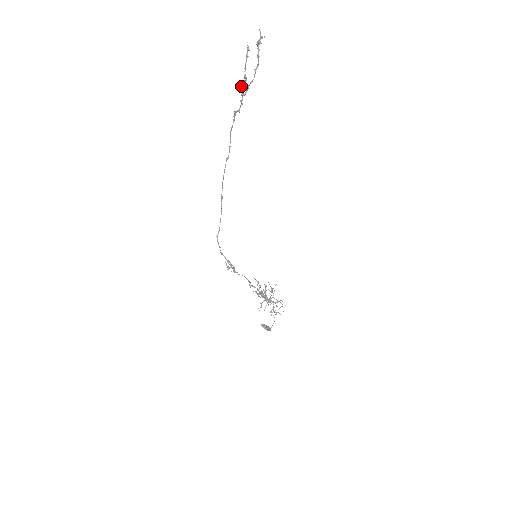
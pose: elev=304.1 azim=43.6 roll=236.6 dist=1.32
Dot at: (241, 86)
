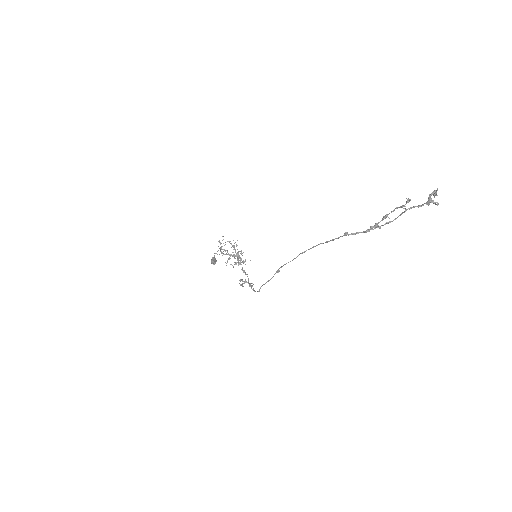
Dot at: occluded
